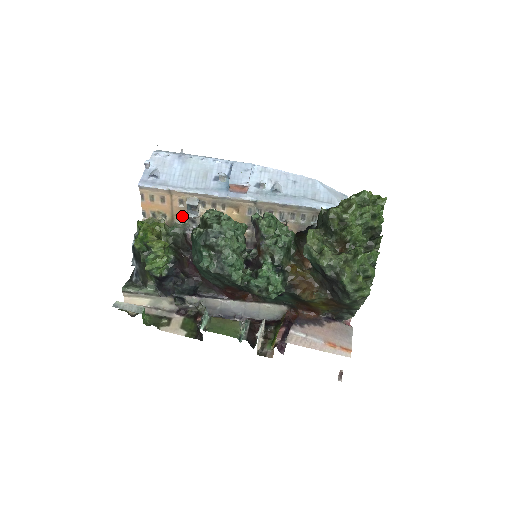
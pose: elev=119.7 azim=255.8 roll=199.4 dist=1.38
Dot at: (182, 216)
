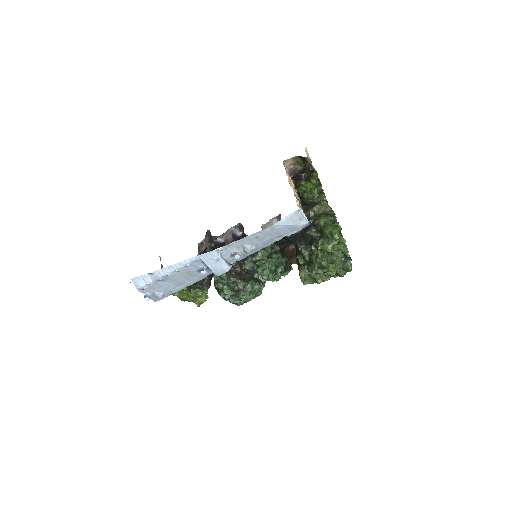
Dot at: occluded
